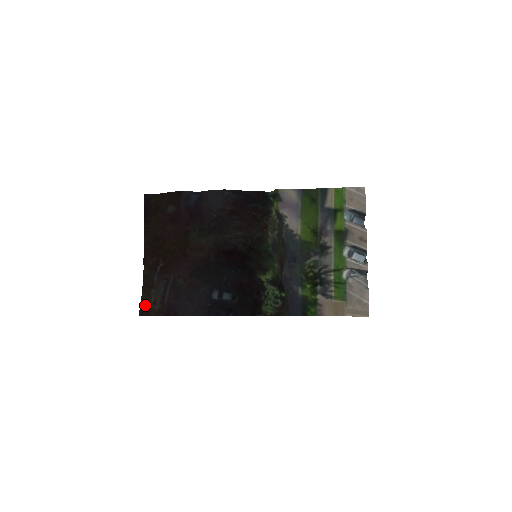
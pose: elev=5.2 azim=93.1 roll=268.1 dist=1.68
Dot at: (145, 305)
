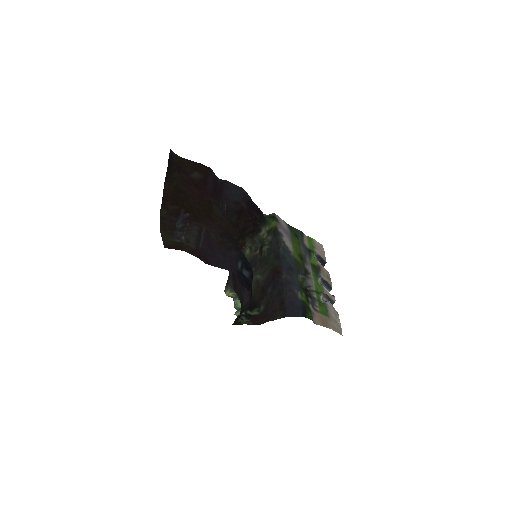
Dot at: (172, 241)
